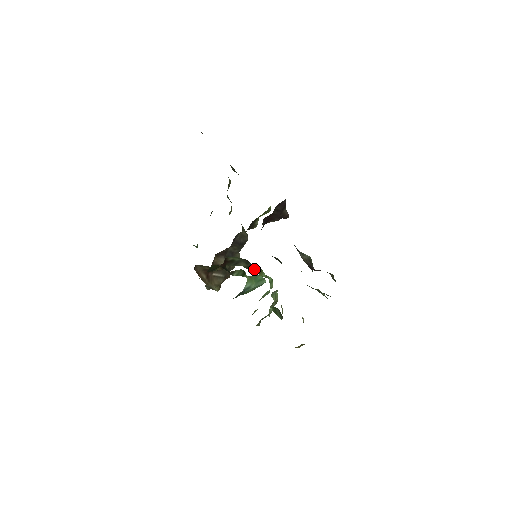
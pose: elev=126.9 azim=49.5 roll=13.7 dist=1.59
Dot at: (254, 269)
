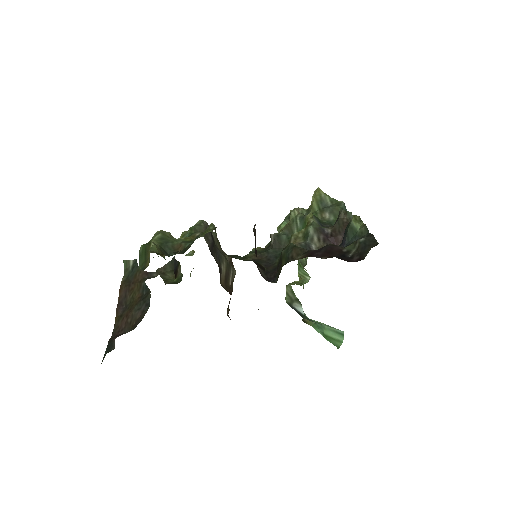
Dot at: occluded
